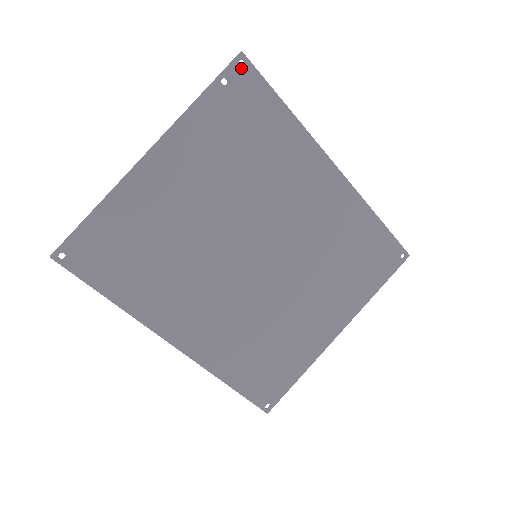
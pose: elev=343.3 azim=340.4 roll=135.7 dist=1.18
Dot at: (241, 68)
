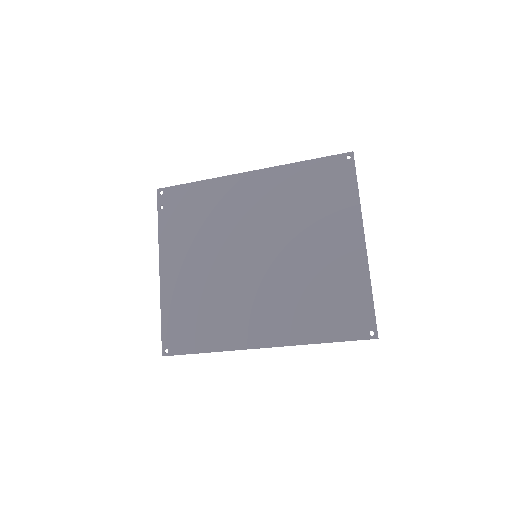
Dot at: (163, 194)
